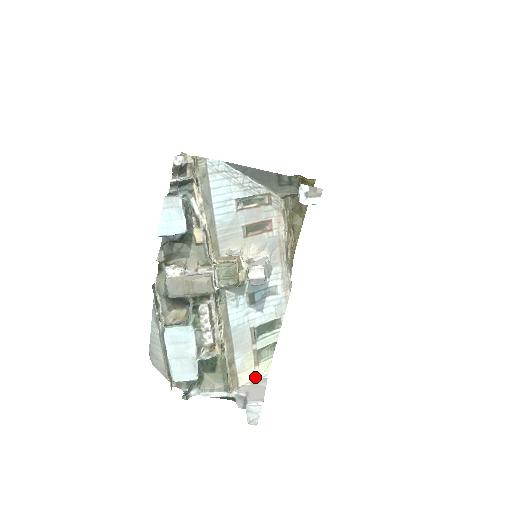
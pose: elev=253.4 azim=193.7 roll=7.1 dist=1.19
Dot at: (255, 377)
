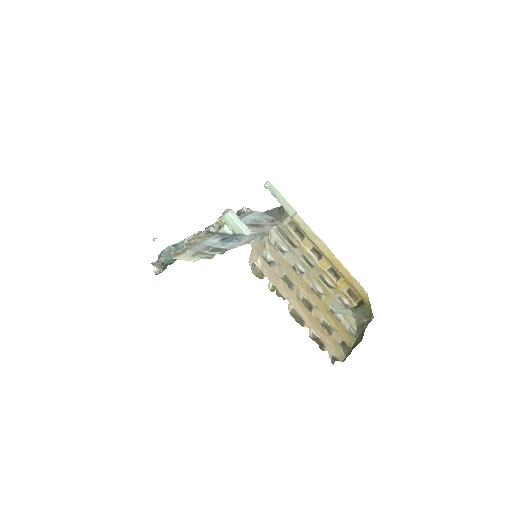
Dot at: (186, 260)
